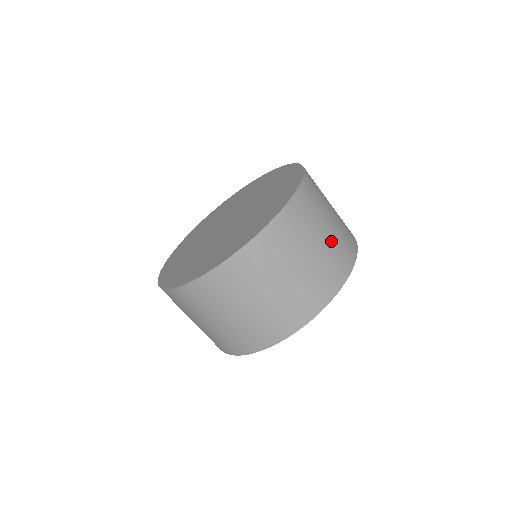
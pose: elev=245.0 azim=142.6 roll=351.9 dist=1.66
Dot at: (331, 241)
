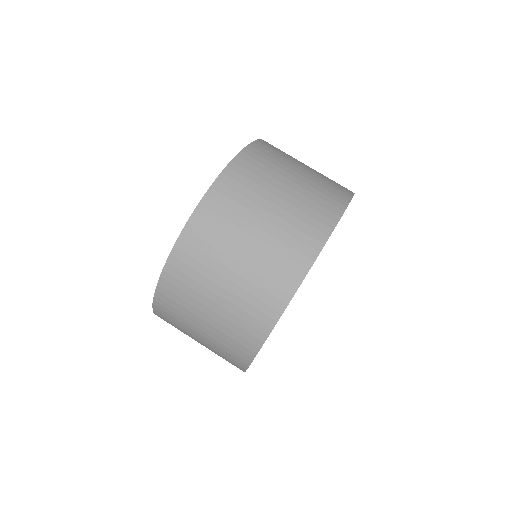
Dot at: occluded
